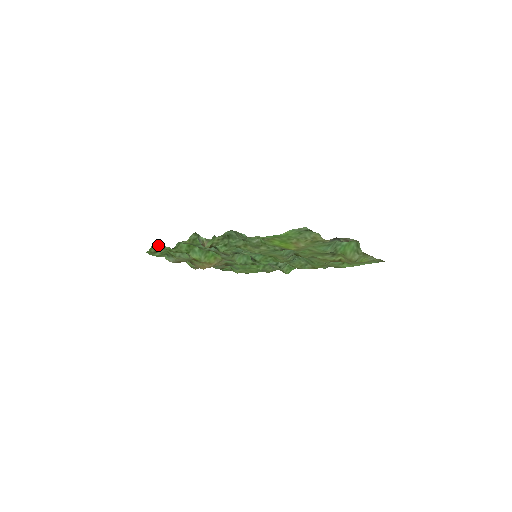
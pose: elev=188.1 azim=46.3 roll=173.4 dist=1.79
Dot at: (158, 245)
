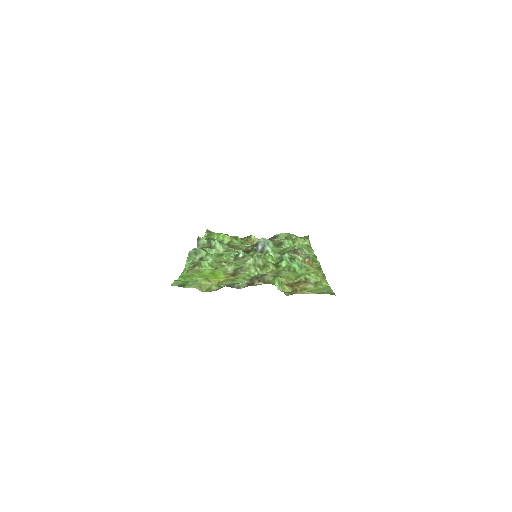
Dot at: (207, 231)
